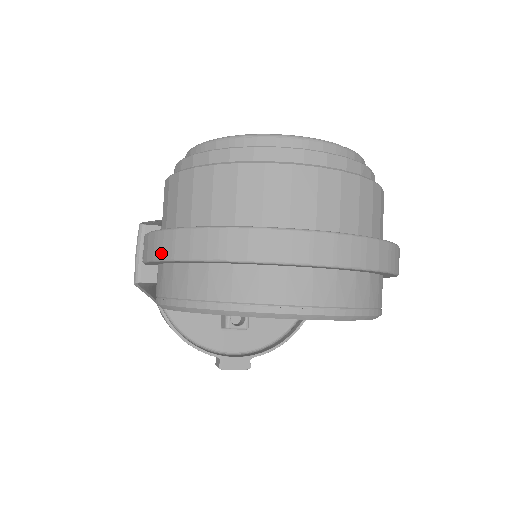
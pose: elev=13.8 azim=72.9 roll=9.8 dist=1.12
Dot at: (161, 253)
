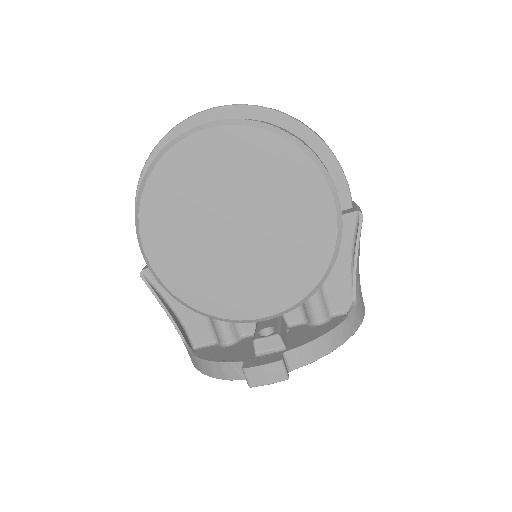
Dot at: occluded
